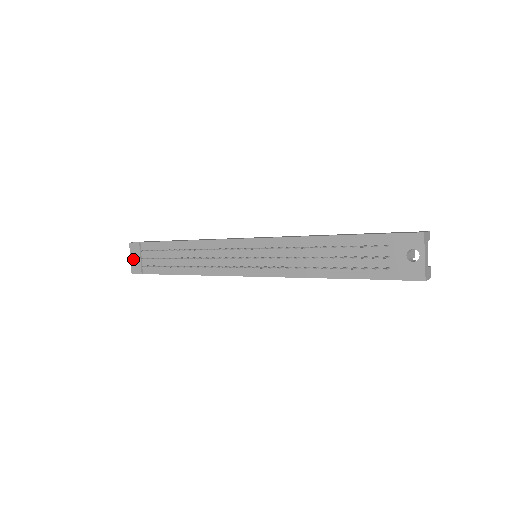
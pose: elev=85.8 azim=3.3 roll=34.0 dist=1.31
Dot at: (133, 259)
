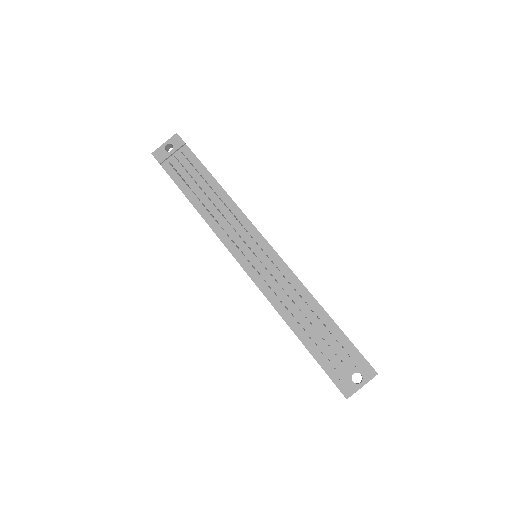
Dot at: (166, 146)
